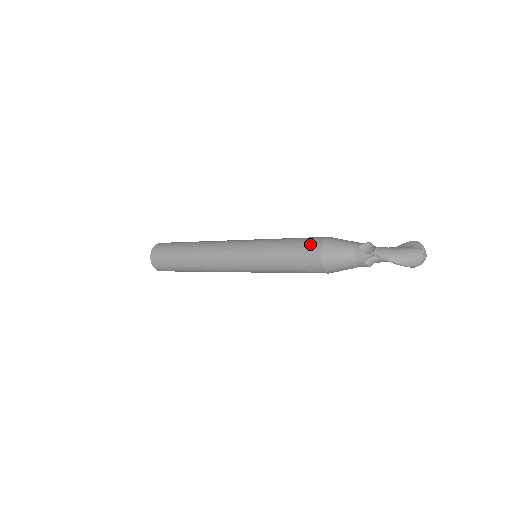
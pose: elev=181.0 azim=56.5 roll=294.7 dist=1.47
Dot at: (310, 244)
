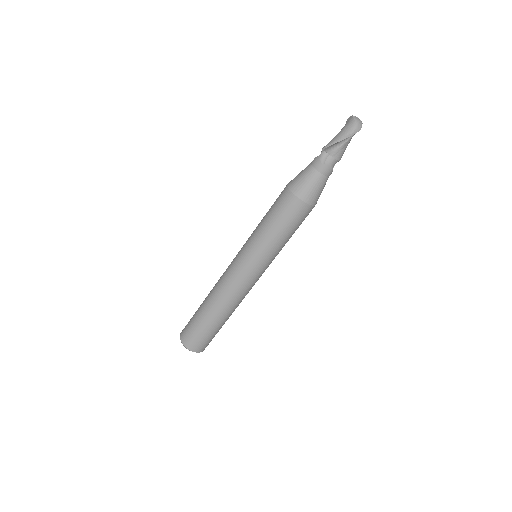
Dot at: occluded
